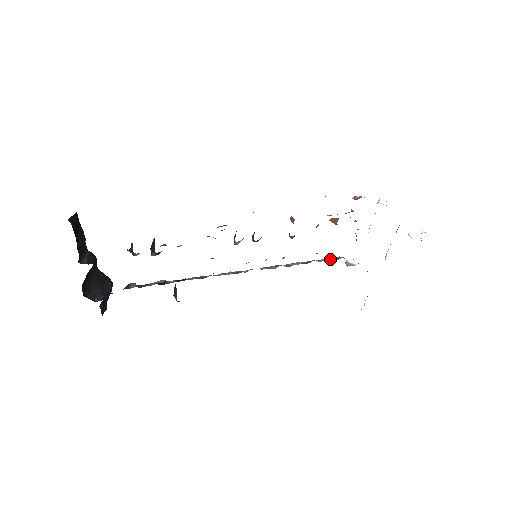
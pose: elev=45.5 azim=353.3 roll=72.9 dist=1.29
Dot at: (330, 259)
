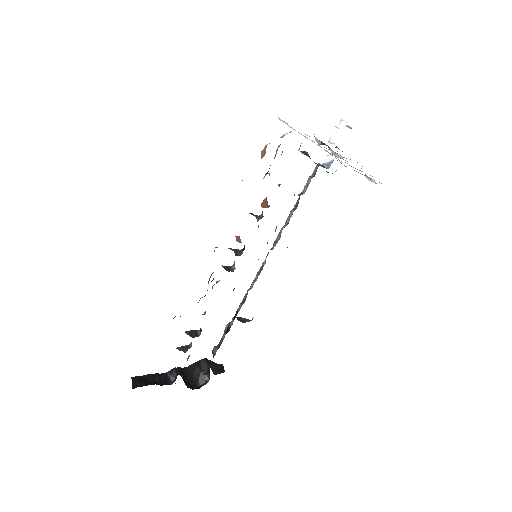
Dot at: (310, 181)
